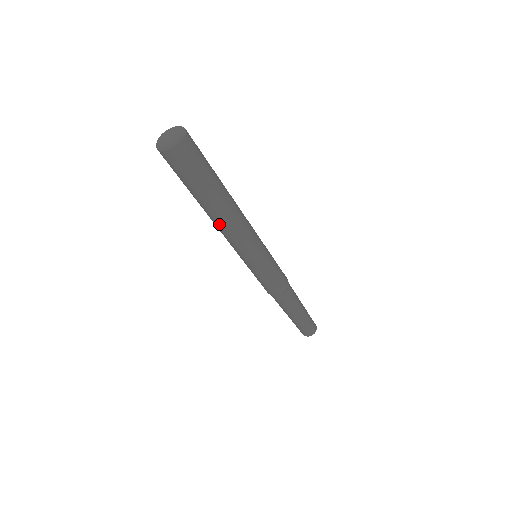
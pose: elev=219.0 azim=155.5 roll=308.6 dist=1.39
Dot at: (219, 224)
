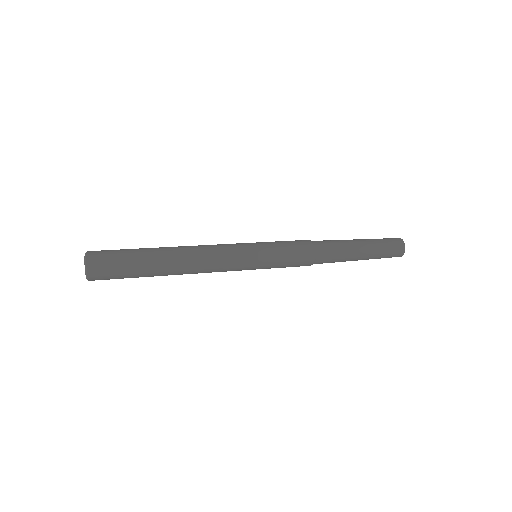
Dot at: occluded
